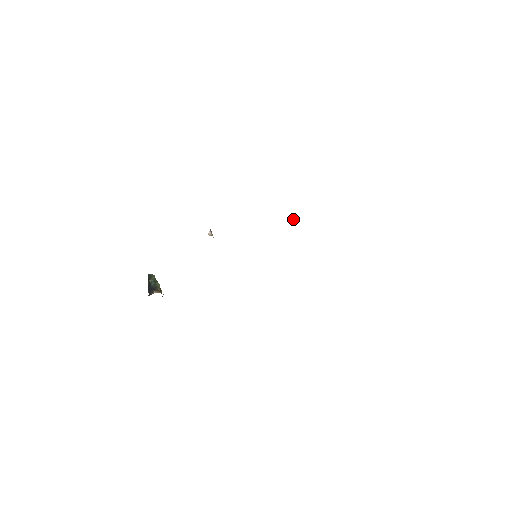
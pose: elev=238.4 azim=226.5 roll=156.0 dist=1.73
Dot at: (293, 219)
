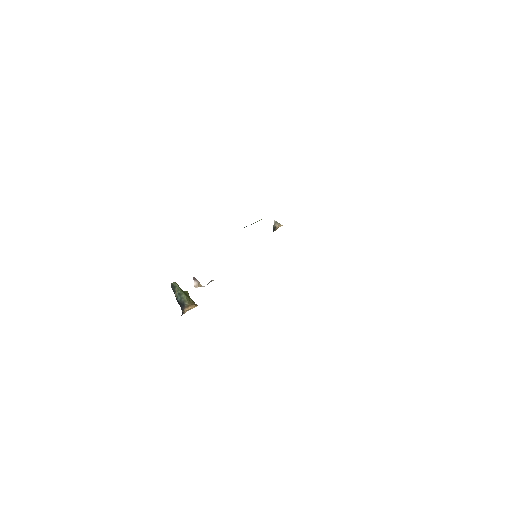
Dot at: (273, 227)
